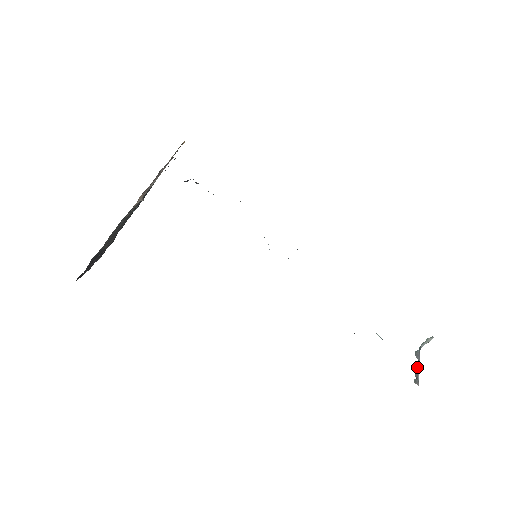
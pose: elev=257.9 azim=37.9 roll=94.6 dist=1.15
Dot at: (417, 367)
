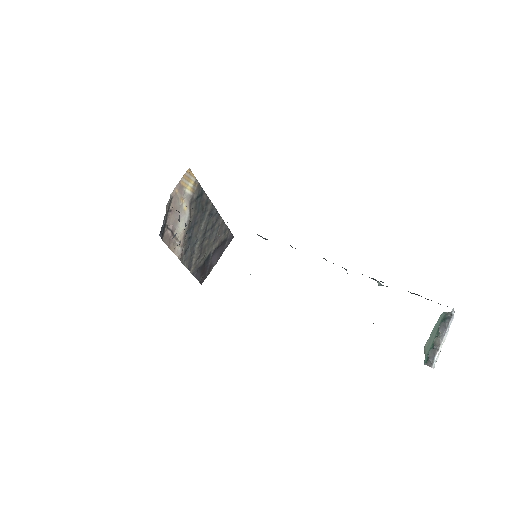
Dot at: (436, 344)
